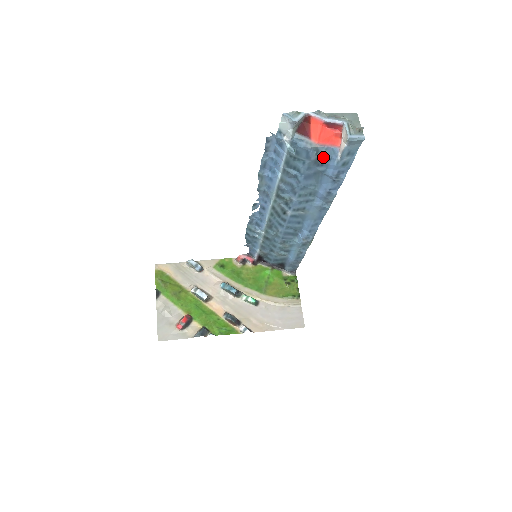
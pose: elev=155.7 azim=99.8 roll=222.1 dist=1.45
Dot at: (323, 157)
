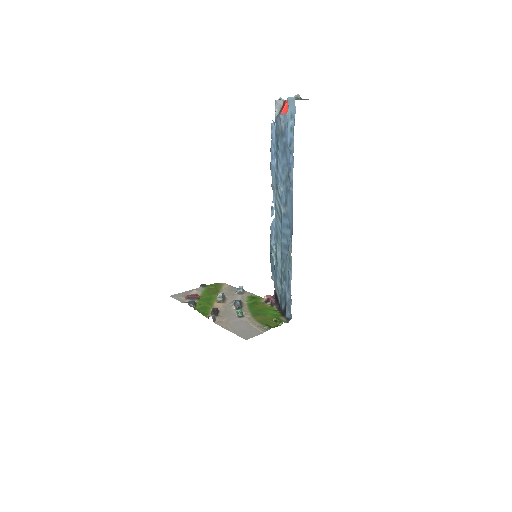
Dot at: (283, 125)
